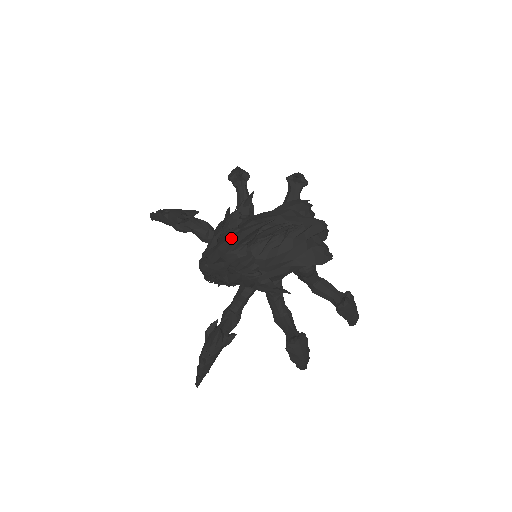
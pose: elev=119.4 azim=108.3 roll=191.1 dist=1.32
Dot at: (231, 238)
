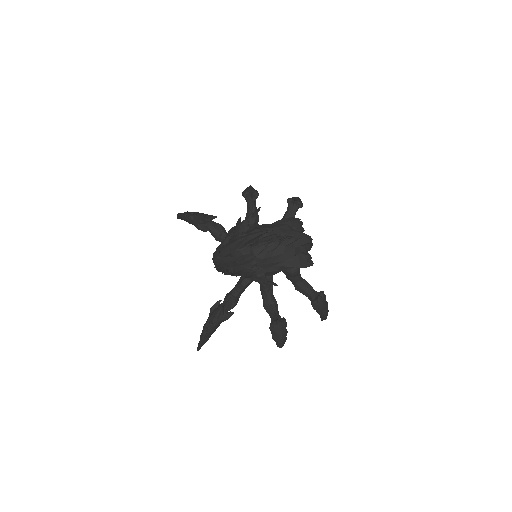
Dot at: (240, 239)
